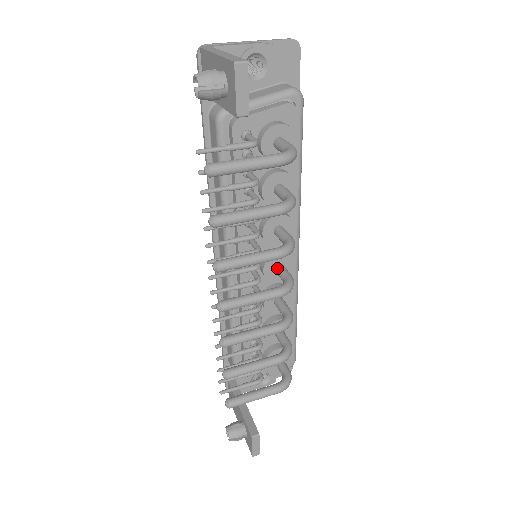
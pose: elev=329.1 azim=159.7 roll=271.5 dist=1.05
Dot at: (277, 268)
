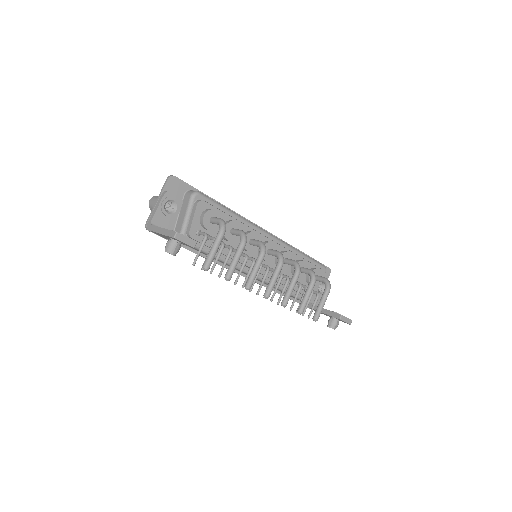
Dot at: (269, 254)
